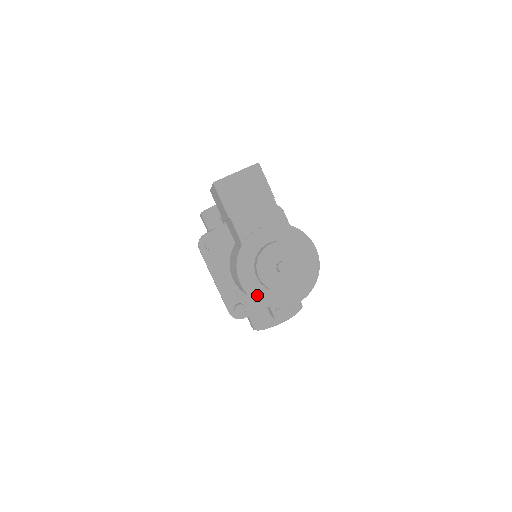
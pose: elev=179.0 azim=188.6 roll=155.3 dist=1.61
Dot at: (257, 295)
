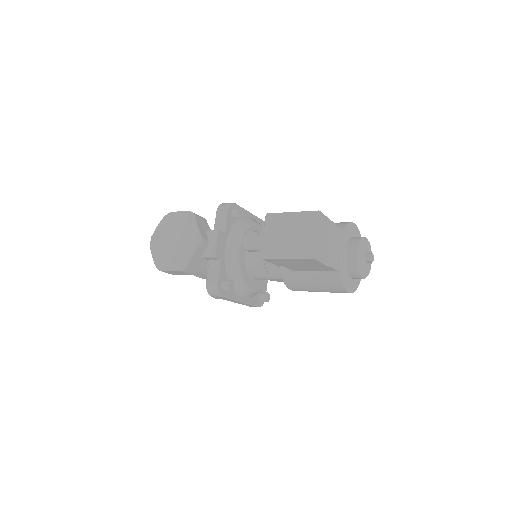
Dot at: (355, 287)
